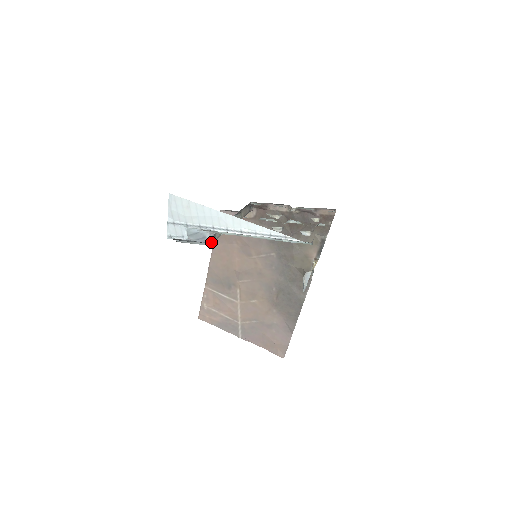
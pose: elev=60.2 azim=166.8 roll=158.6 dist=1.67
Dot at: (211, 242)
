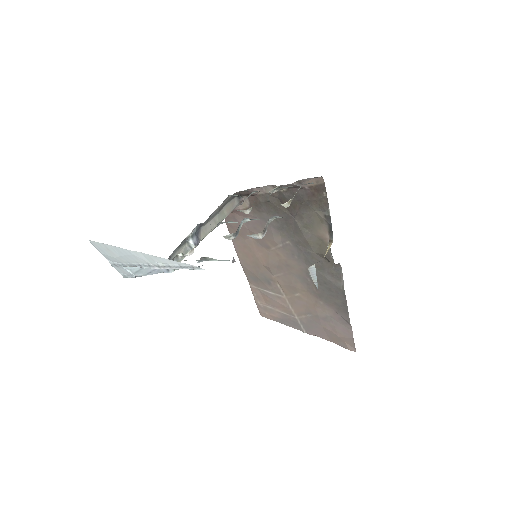
Dot at: (169, 269)
